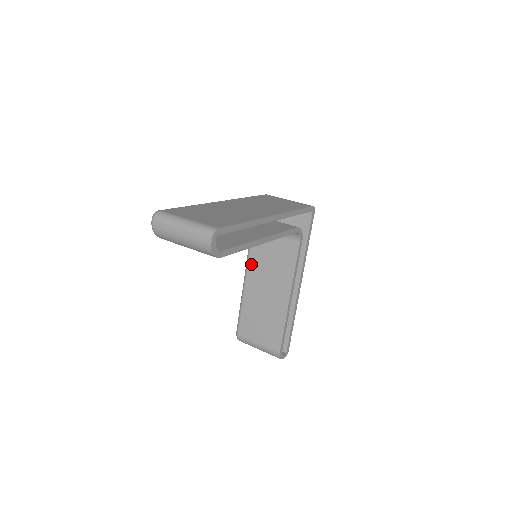
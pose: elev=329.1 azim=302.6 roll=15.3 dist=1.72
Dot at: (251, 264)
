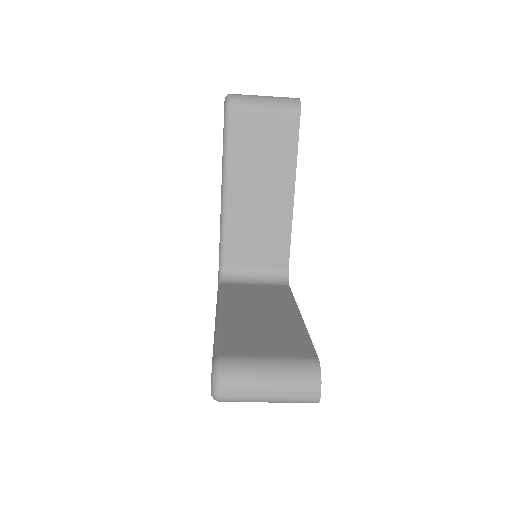
Dot at: (228, 300)
